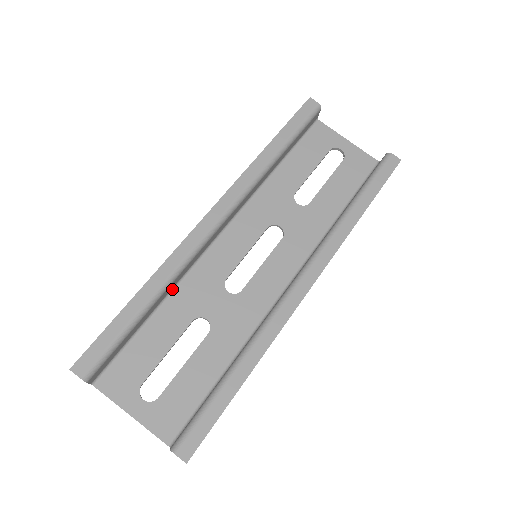
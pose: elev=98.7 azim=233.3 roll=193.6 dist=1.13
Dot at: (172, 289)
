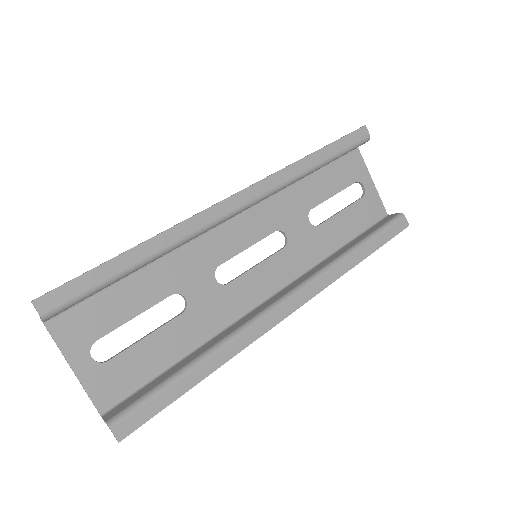
Dot at: occluded
